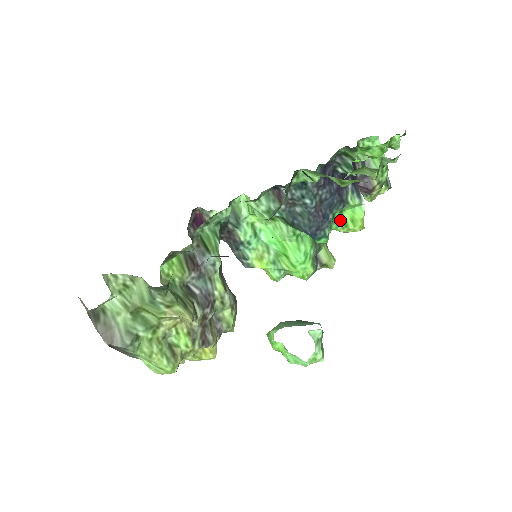
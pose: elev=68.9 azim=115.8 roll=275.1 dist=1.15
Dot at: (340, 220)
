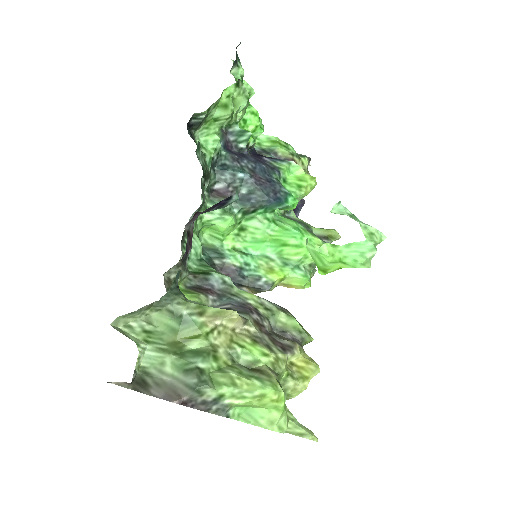
Dot at: (291, 187)
